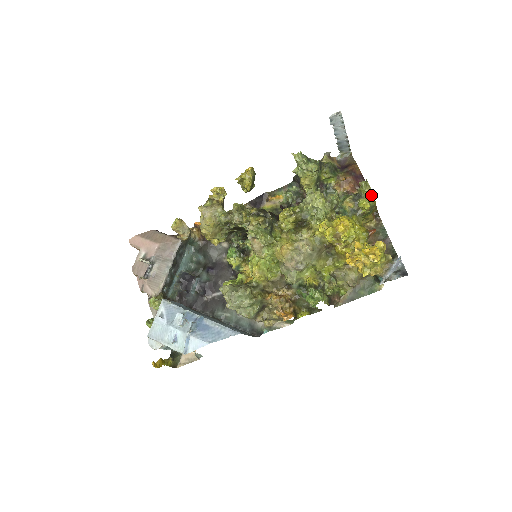
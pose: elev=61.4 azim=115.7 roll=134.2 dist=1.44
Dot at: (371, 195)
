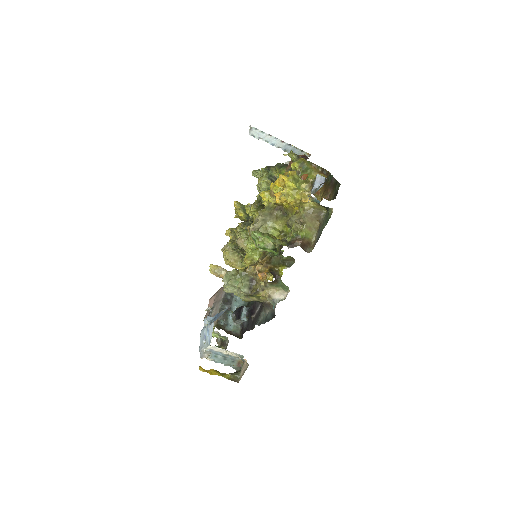
Dot at: (298, 157)
